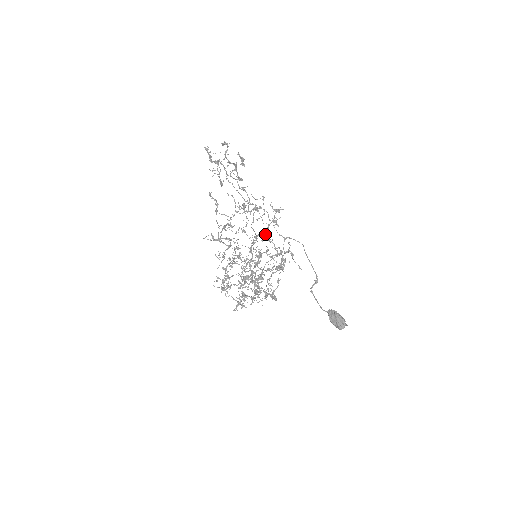
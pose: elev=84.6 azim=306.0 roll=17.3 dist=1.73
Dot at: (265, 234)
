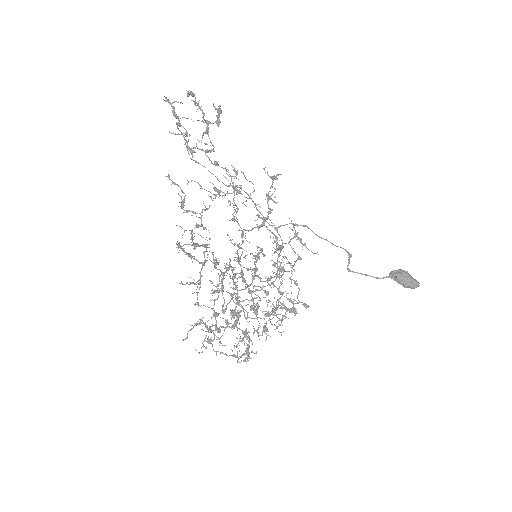
Dot at: occluded
